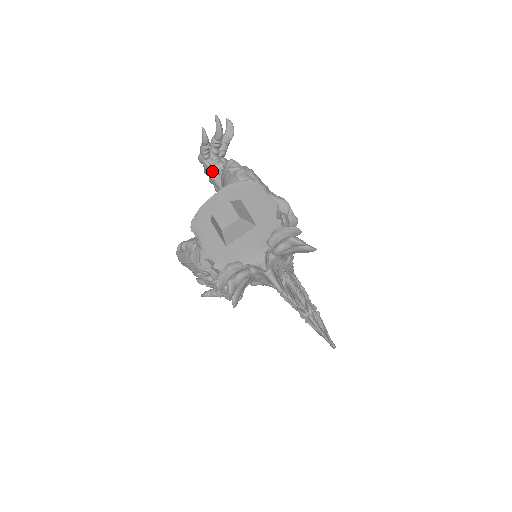
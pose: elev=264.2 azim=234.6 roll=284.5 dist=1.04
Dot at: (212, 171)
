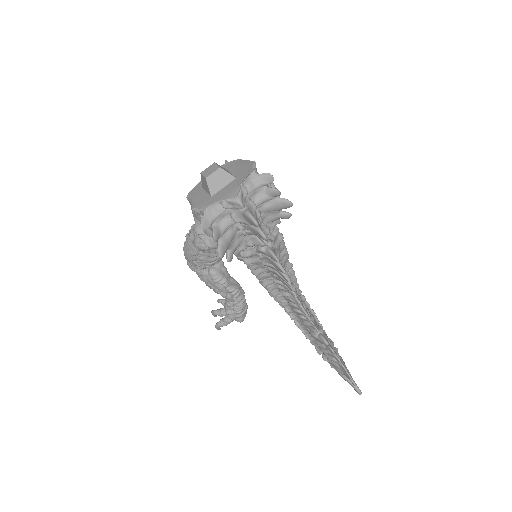
Dot at: occluded
